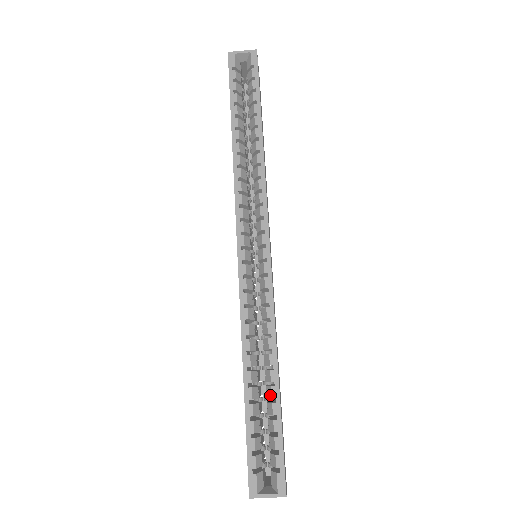
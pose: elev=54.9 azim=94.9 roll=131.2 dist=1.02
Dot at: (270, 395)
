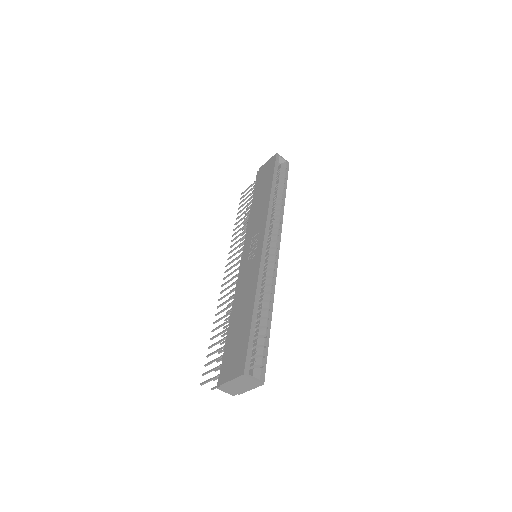
Dot at: (265, 324)
